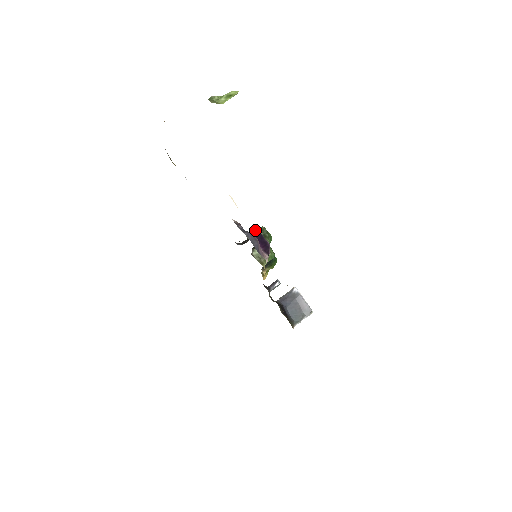
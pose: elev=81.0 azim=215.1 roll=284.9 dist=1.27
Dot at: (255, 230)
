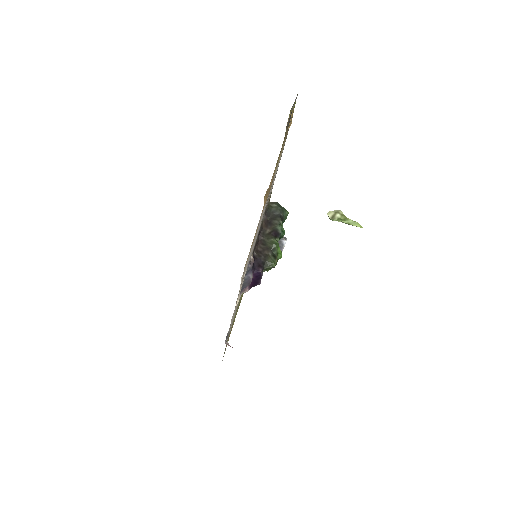
Dot at: (275, 246)
